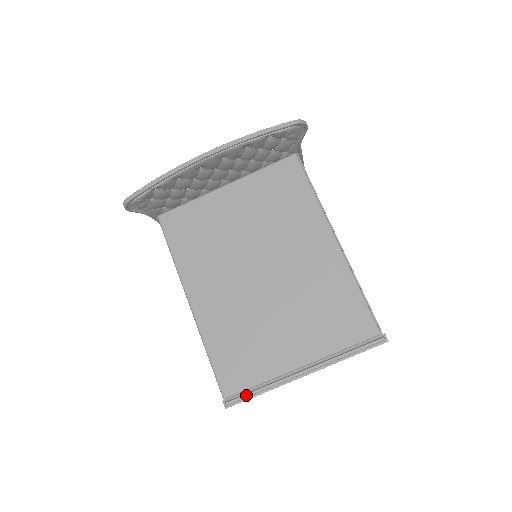
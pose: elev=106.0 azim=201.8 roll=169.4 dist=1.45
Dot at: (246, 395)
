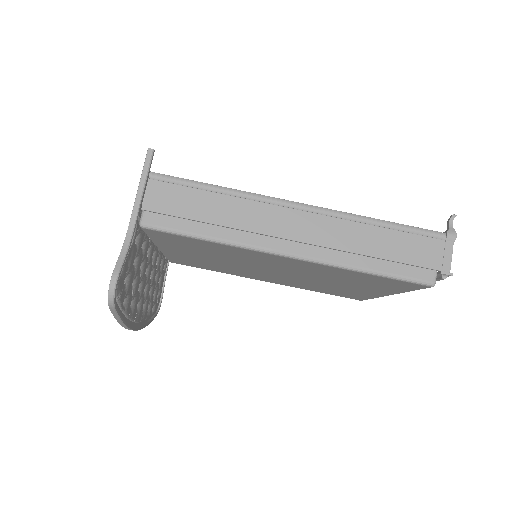
Dot at: occluded
